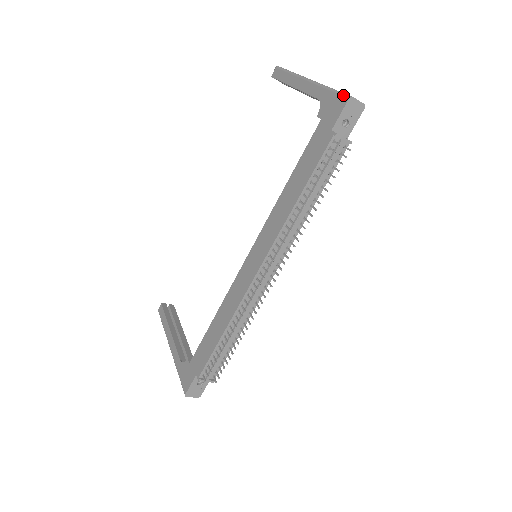
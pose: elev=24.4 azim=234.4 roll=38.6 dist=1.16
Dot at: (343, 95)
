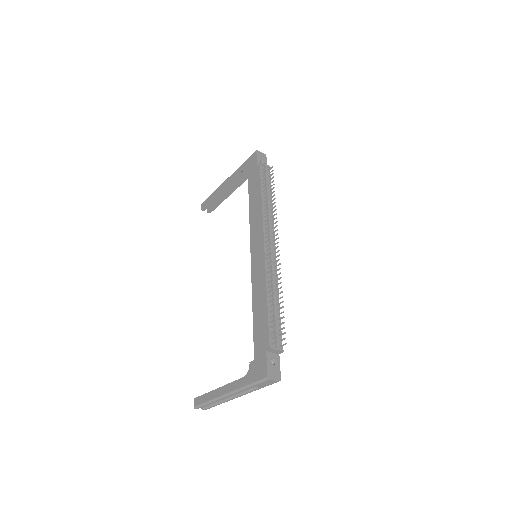
Dot at: (252, 154)
